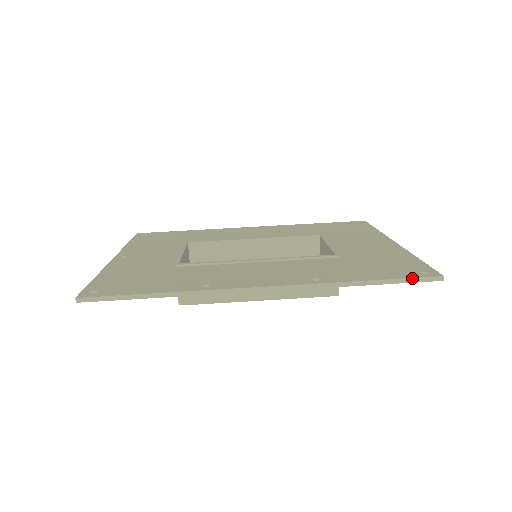
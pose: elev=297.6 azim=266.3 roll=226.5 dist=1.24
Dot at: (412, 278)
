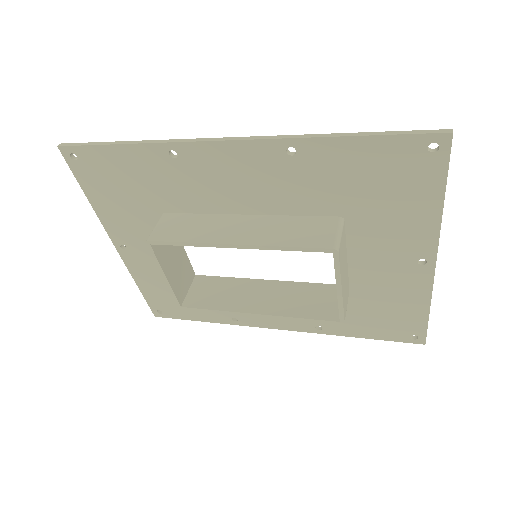
Dot at: (408, 131)
